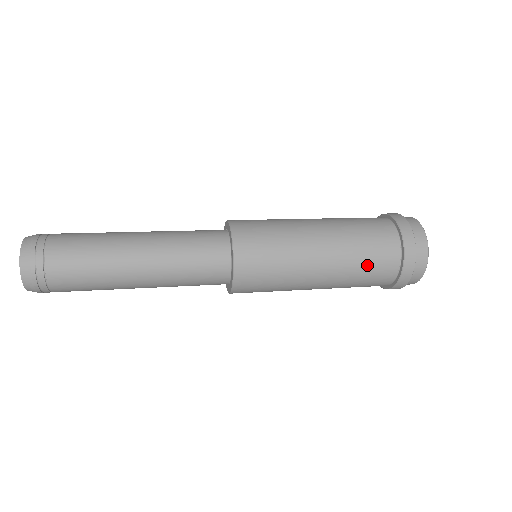
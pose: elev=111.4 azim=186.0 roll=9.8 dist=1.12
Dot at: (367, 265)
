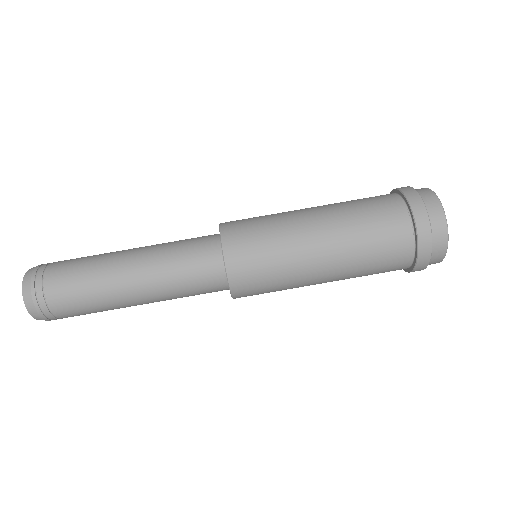
Dot at: (372, 273)
